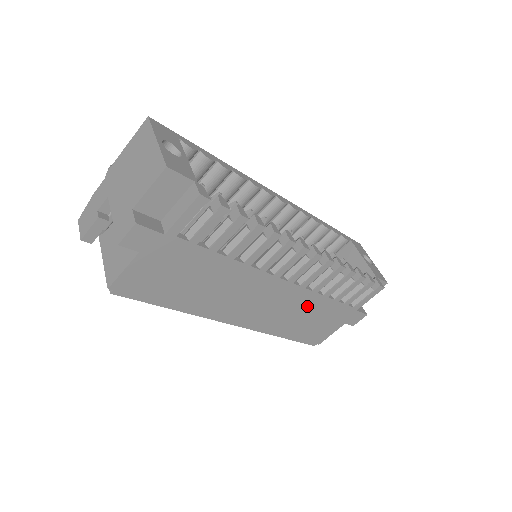
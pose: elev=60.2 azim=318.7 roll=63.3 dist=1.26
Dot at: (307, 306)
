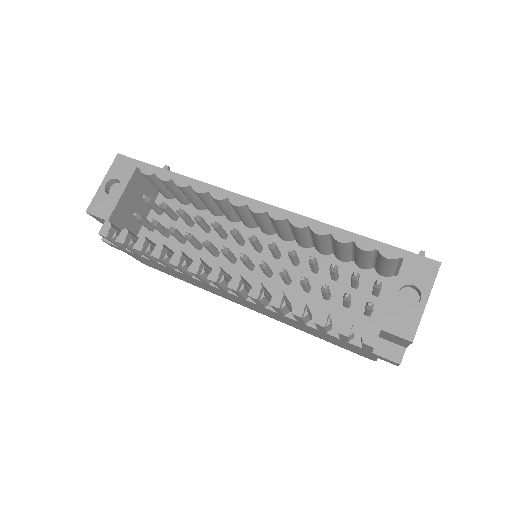
Dot at: (295, 322)
